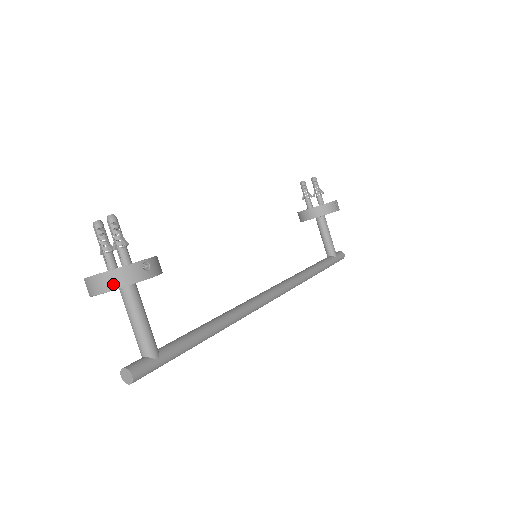
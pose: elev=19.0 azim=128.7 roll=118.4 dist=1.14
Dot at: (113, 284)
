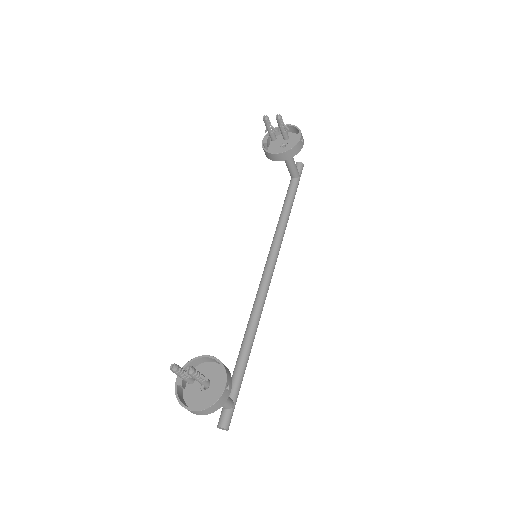
Dot at: (211, 412)
